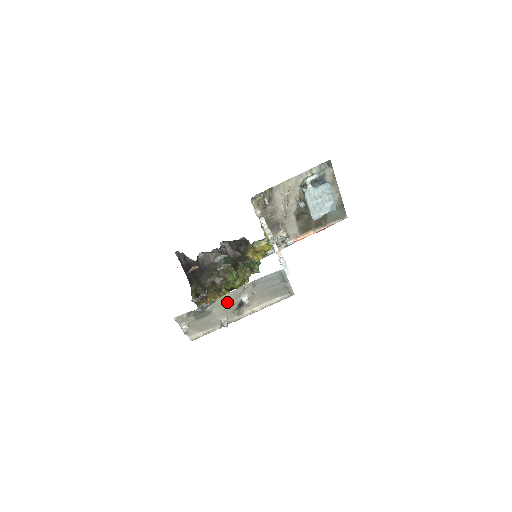
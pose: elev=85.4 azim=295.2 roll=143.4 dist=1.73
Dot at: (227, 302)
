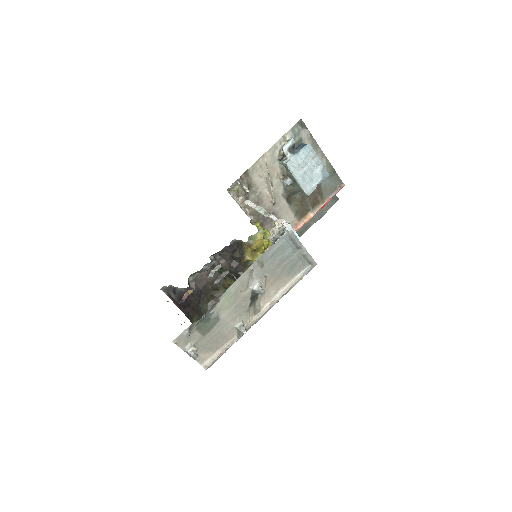
Dot at: (235, 298)
